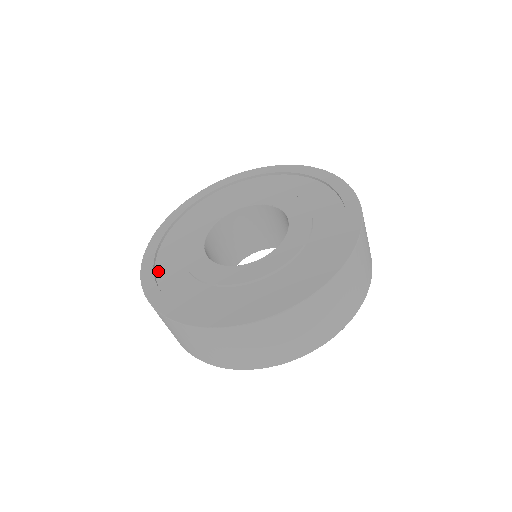
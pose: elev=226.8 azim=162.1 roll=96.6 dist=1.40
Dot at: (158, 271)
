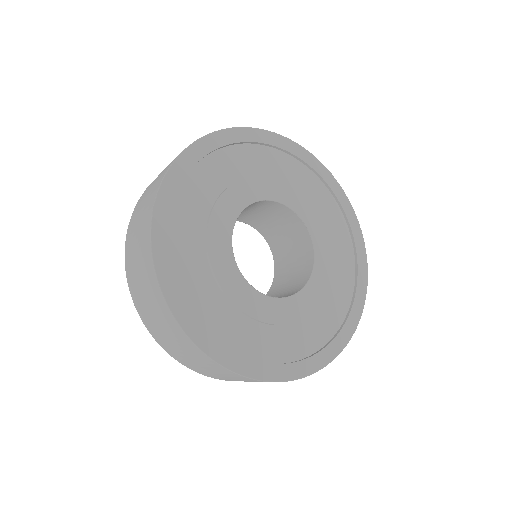
Dot at: (175, 212)
